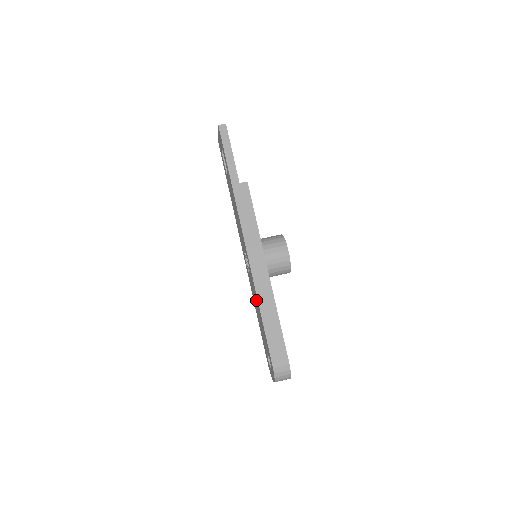
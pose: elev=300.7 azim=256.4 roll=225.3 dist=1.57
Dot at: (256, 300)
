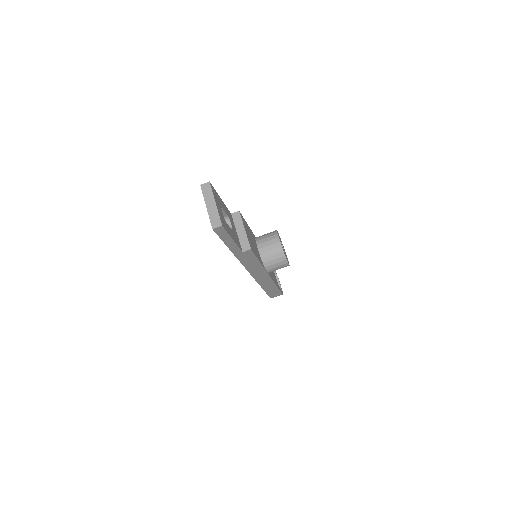
Dot at: occluded
